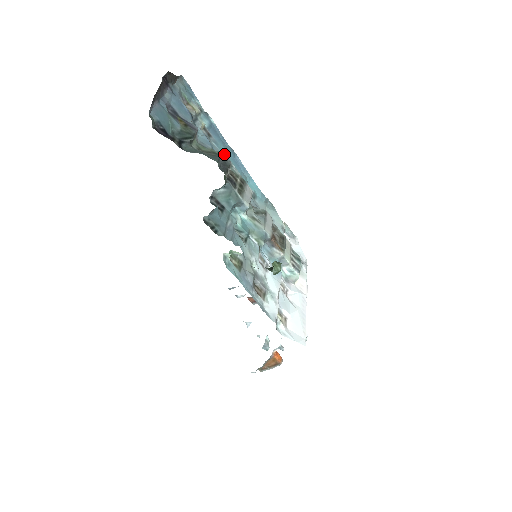
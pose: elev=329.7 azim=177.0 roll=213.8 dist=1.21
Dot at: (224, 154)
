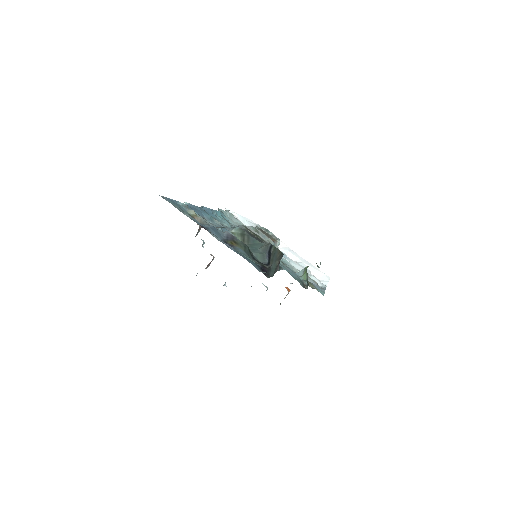
Dot at: (215, 220)
